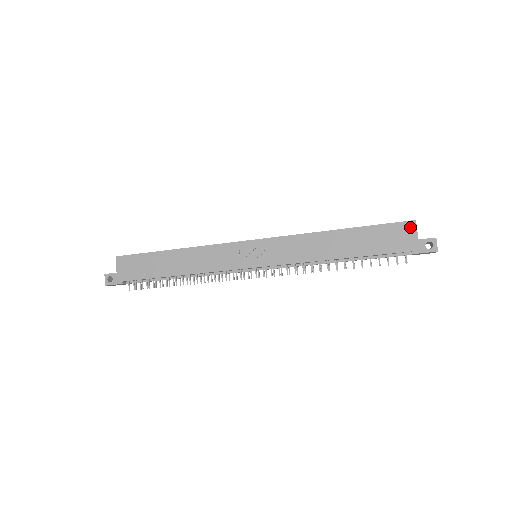
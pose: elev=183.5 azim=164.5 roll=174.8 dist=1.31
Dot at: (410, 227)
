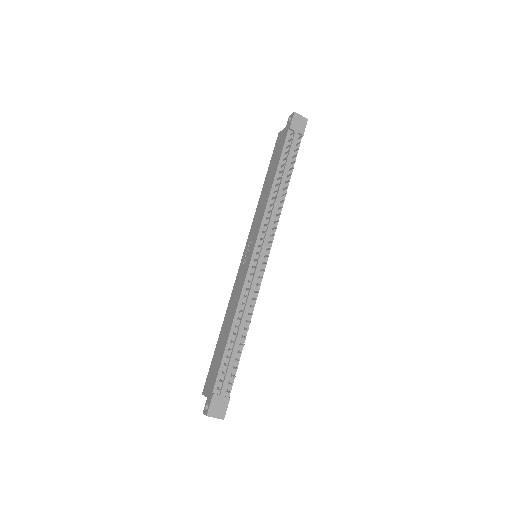
Dot at: (280, 135)
